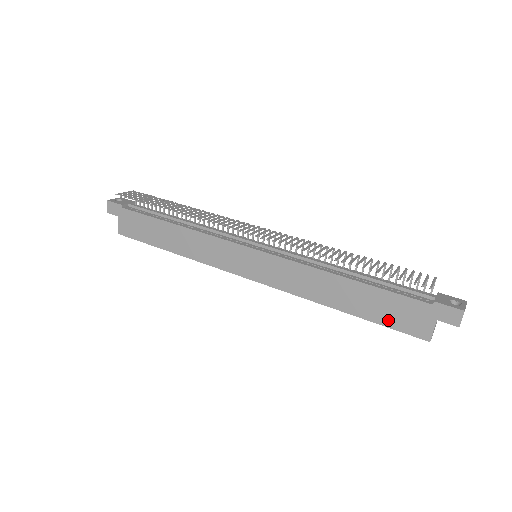
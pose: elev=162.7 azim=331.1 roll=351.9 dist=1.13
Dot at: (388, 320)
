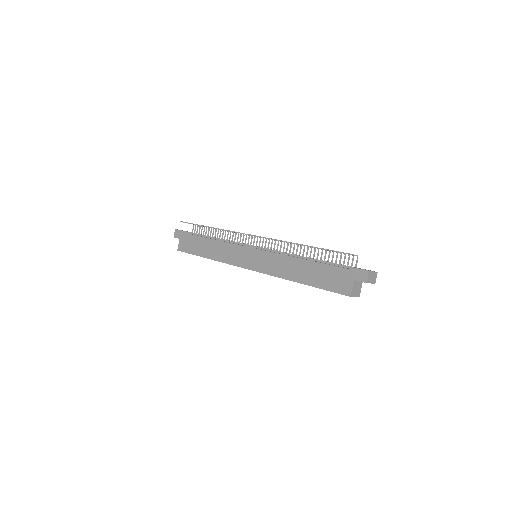
Dot at: (326, 285)
